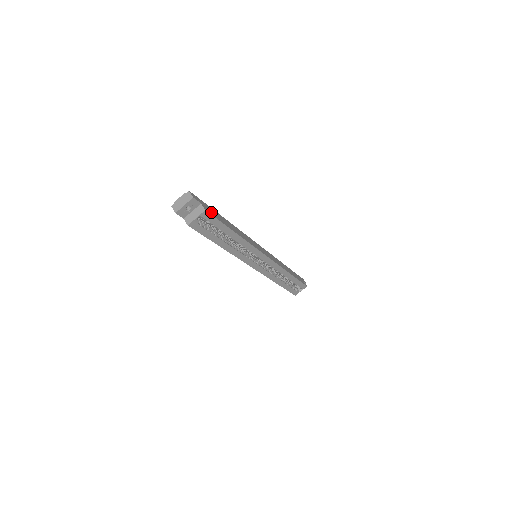
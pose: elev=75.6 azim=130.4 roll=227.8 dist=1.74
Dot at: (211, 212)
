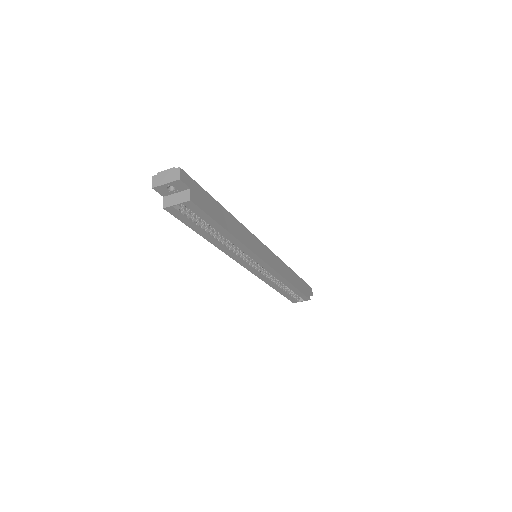
Dot at: (202, 202)
